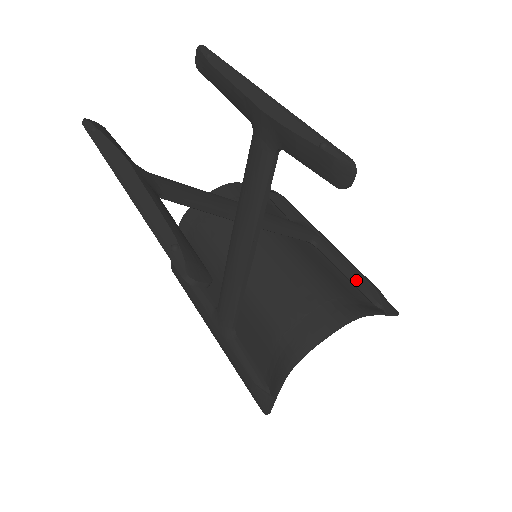
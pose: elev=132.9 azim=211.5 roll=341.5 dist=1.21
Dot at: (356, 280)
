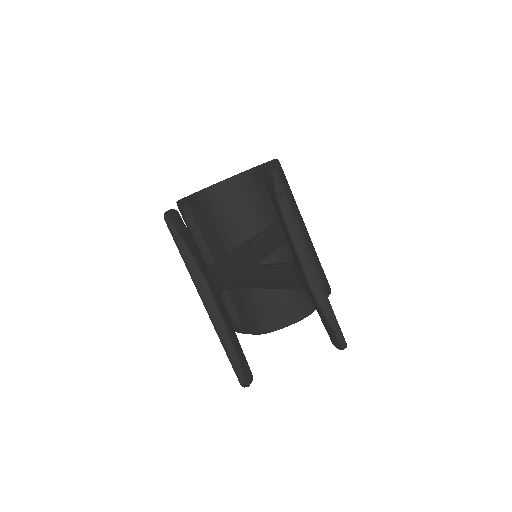
Dot at: occluded
